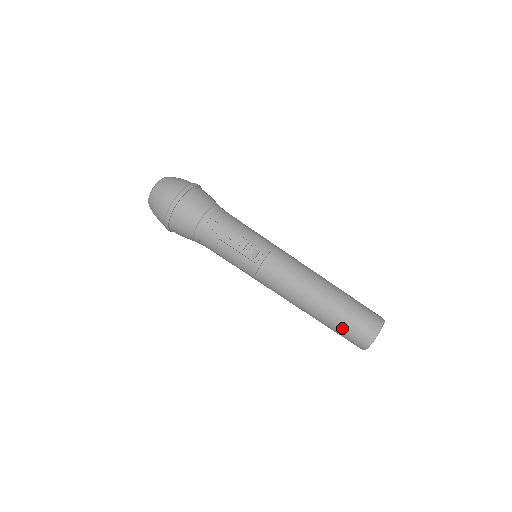
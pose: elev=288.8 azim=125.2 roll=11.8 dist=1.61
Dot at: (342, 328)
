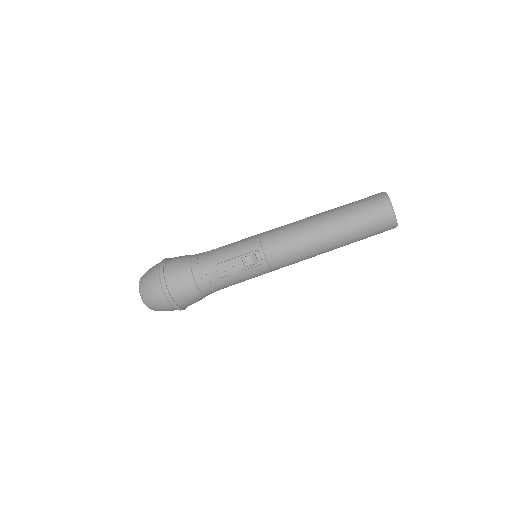
Dot at: (366, 233)
